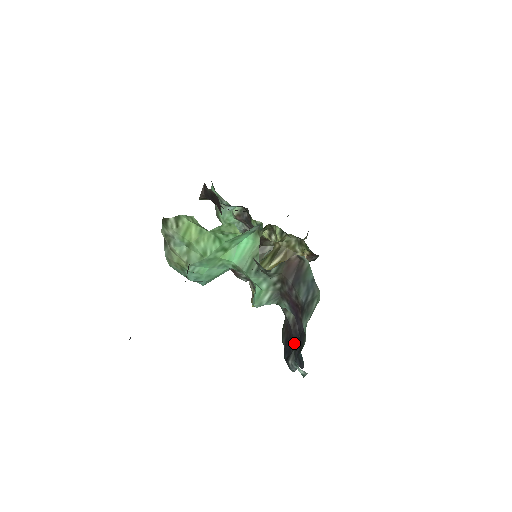
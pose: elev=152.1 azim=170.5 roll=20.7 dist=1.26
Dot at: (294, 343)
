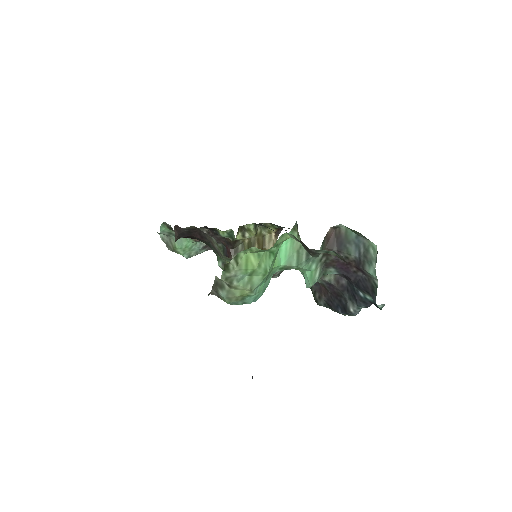
Dot at: (345, 295)
